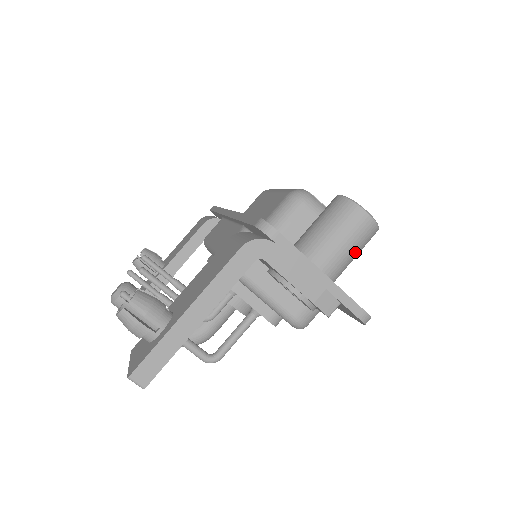
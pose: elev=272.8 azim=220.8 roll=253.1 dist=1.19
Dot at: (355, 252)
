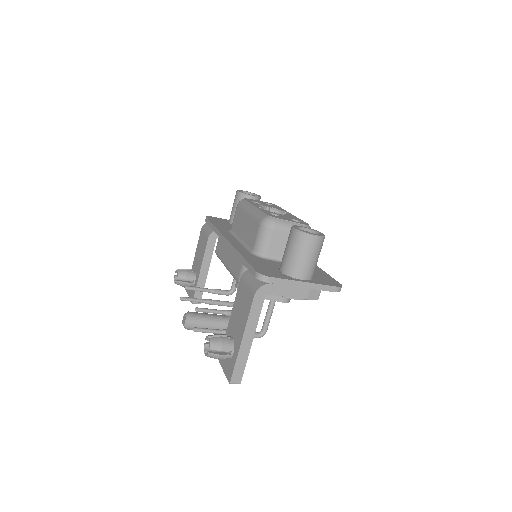
Dot at: (317, 258)
